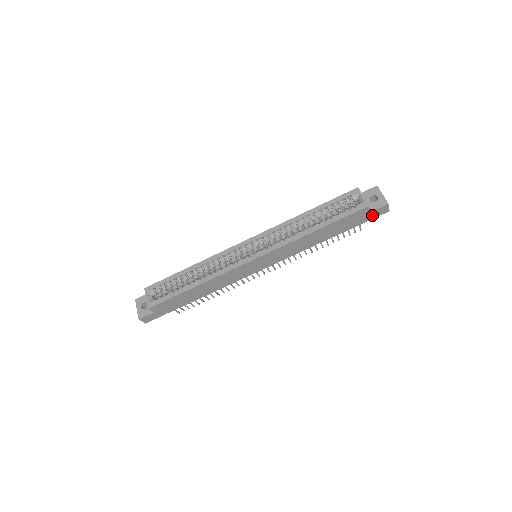
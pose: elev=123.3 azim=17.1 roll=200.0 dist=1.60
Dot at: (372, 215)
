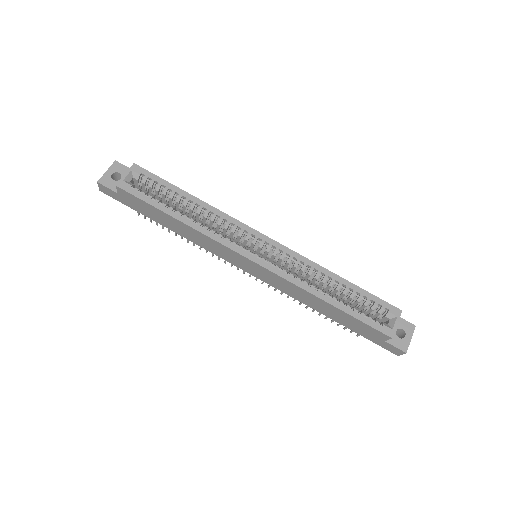
Dot at: (383, 343)
